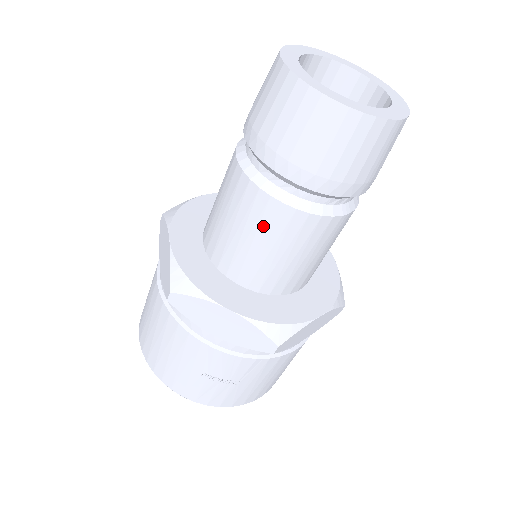
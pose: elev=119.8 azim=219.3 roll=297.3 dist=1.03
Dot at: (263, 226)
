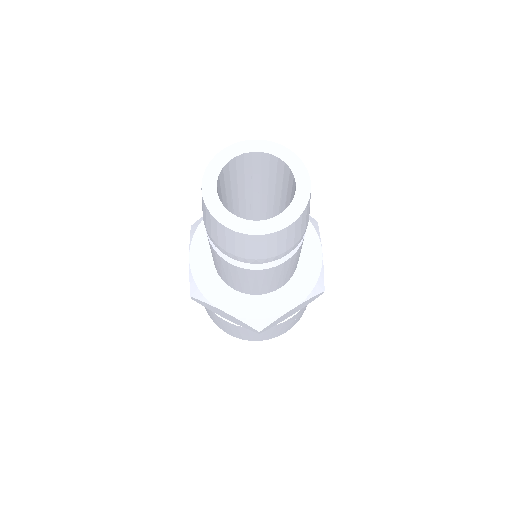
Dot at: (278, 273)
